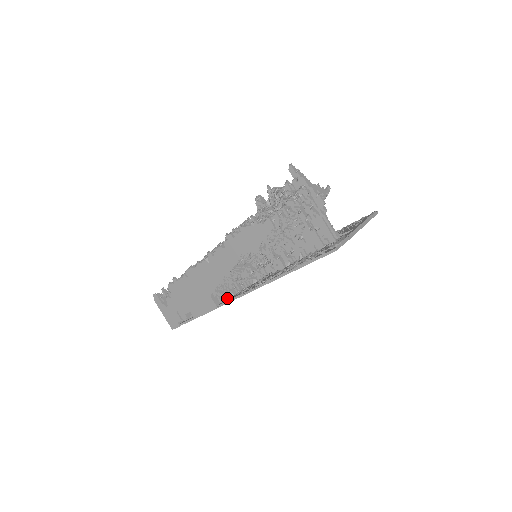
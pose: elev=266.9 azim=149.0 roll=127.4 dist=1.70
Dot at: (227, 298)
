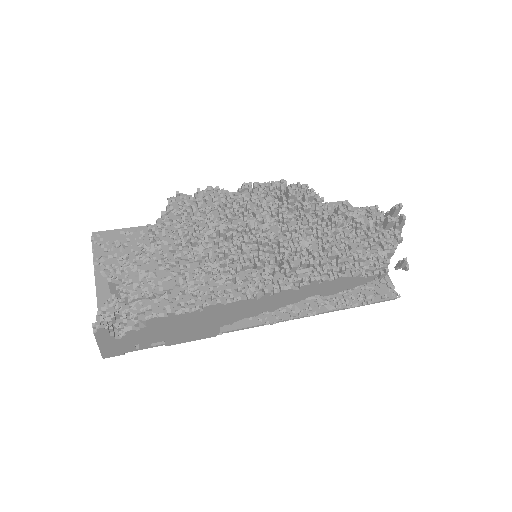
Dot at: occluded
